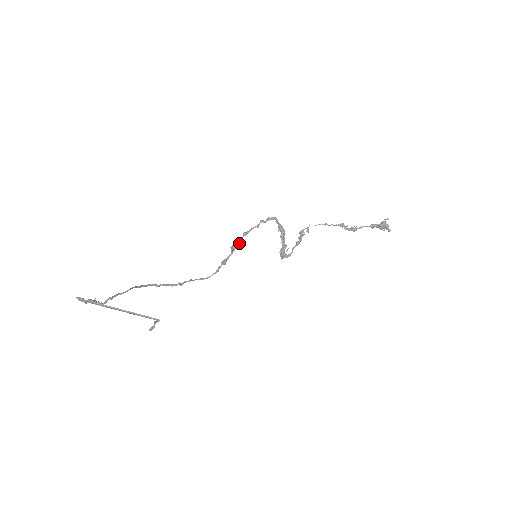
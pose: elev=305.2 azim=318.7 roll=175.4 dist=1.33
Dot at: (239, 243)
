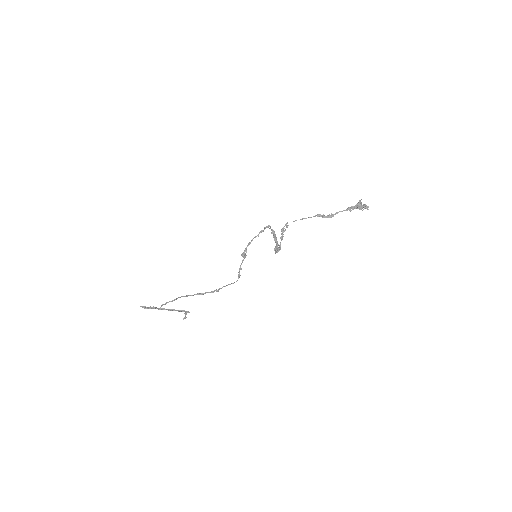
Dot at: (246, 251)
